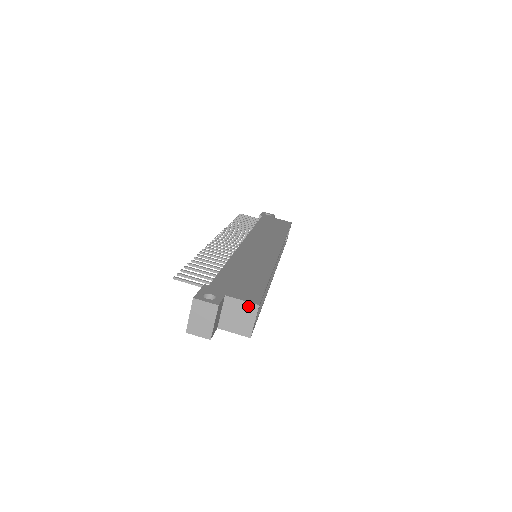
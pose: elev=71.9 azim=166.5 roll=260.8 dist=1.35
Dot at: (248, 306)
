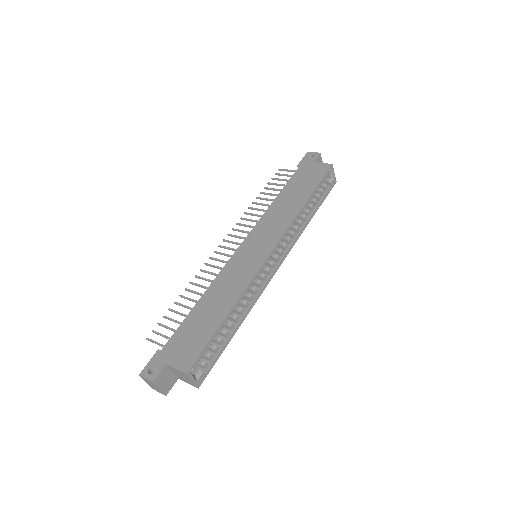
Dot at: (181, 372)
